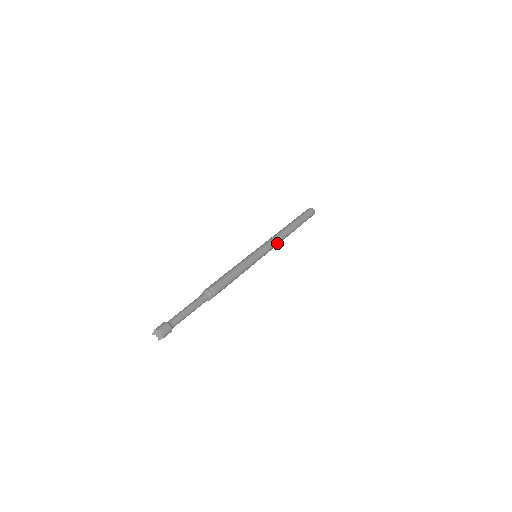
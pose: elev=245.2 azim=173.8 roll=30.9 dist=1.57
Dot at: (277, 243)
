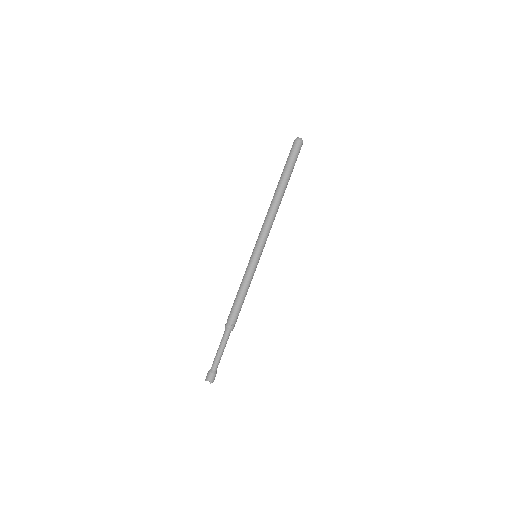
Dot at: (270, 225)
